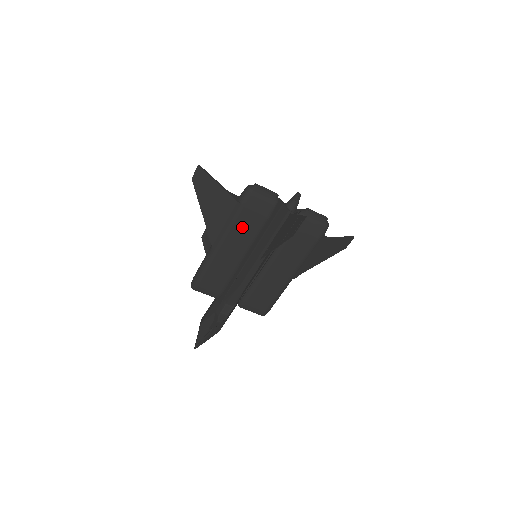
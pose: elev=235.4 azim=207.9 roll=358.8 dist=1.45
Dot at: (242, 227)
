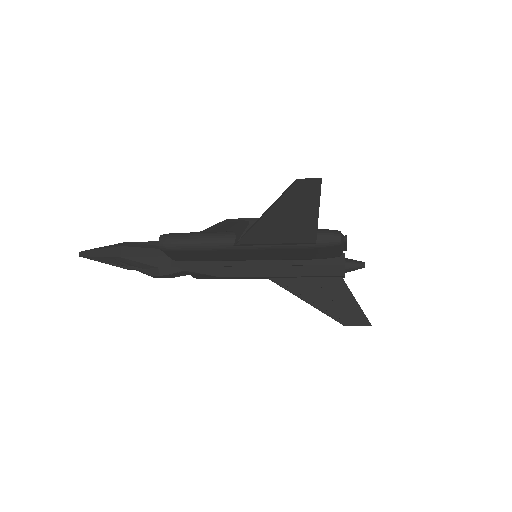
Dot at: (287, 252)
